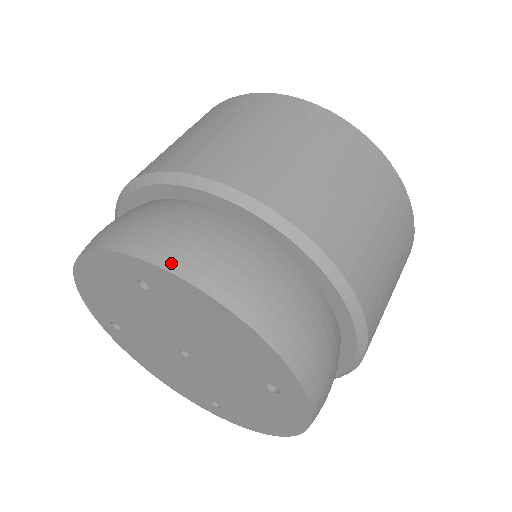
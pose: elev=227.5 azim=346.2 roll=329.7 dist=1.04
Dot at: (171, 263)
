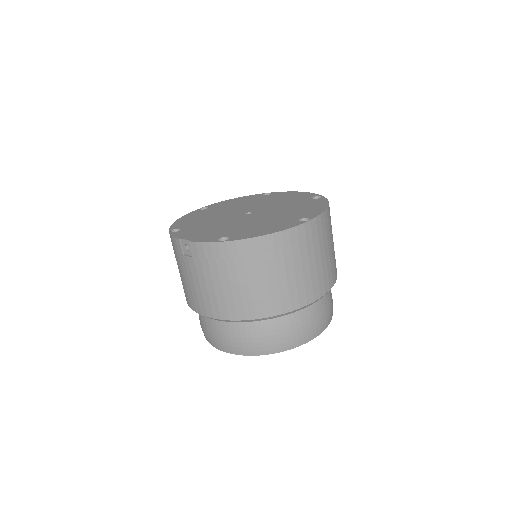
Dot at: (329, 322)
